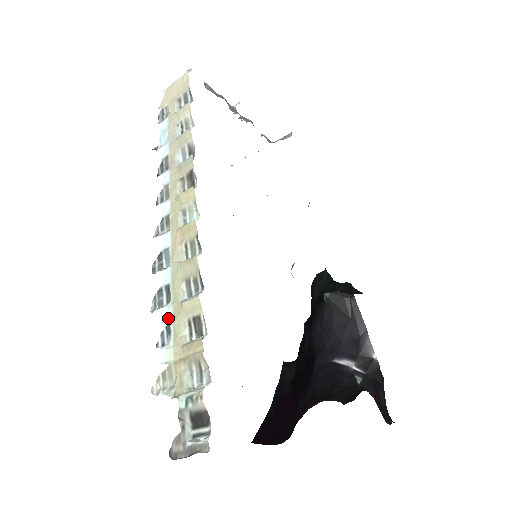
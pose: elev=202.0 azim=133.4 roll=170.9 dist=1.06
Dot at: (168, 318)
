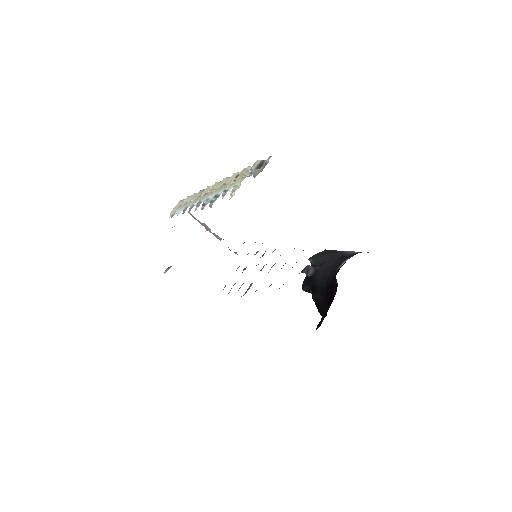
Dot at: occluded
